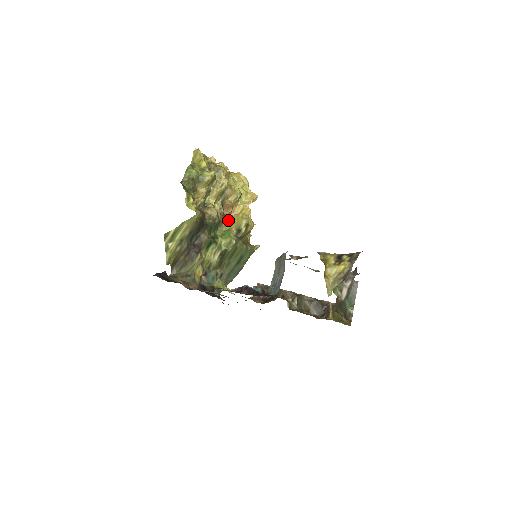
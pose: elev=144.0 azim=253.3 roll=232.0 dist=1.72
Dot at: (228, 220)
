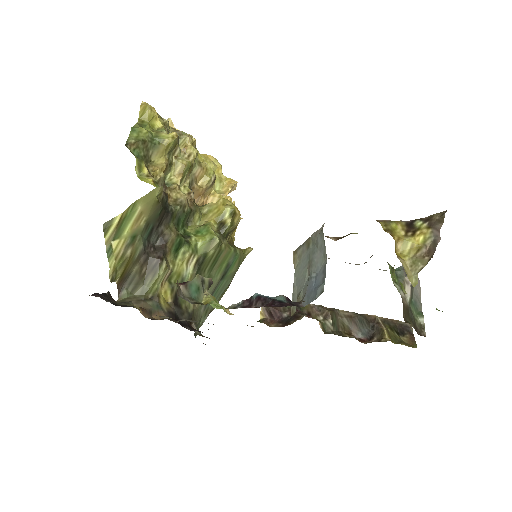
Dot at: (202, 211)
